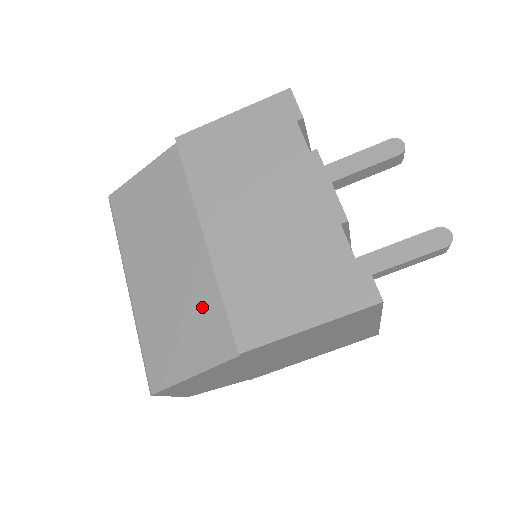
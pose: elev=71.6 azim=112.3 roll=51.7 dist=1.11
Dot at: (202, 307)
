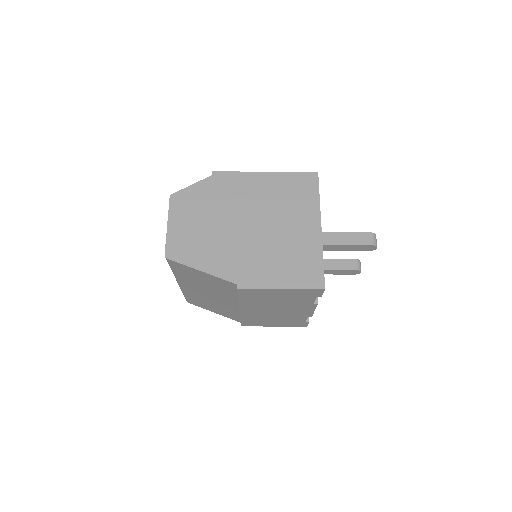
Dot at: (227, 311)
